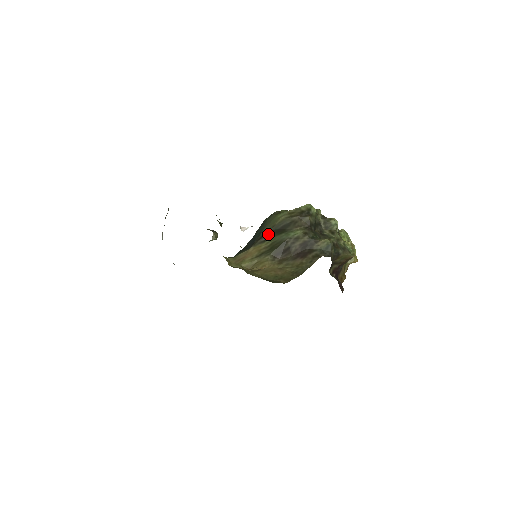
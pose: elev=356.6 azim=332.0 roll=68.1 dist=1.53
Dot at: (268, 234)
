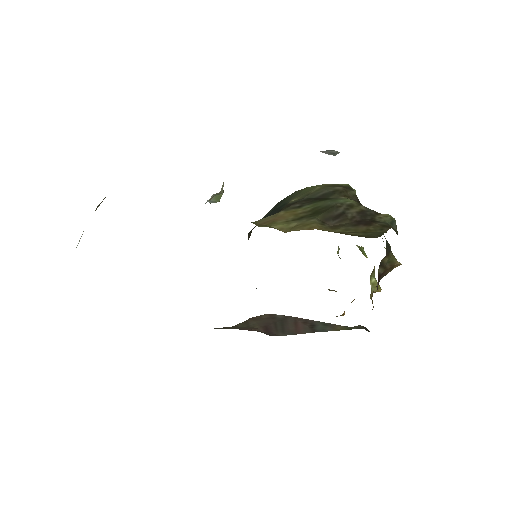
Dot at: (302, 201)
